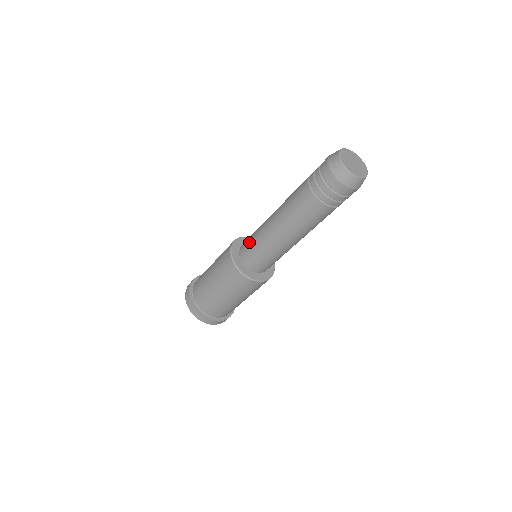
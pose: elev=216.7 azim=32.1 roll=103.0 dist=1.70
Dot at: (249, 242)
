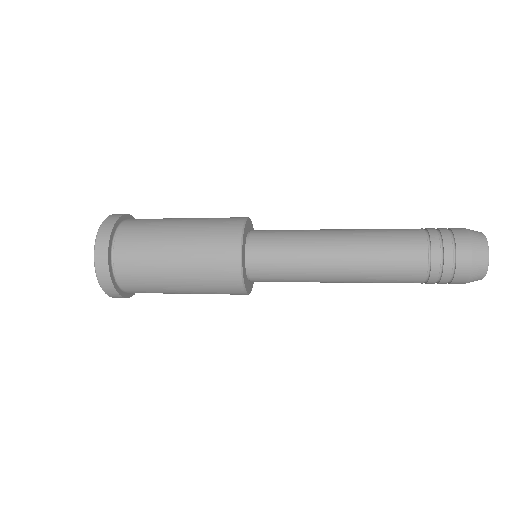
Dot at: (277, 239)
